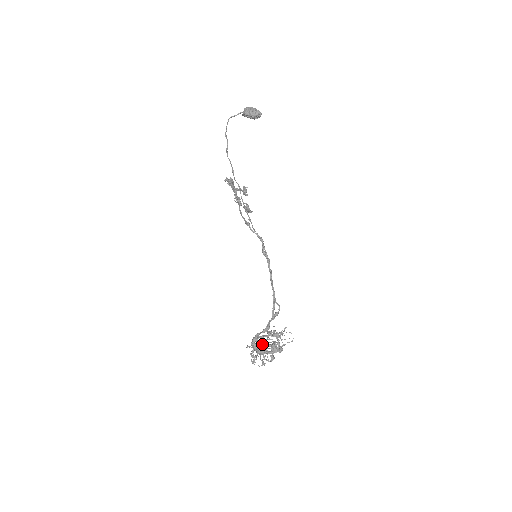
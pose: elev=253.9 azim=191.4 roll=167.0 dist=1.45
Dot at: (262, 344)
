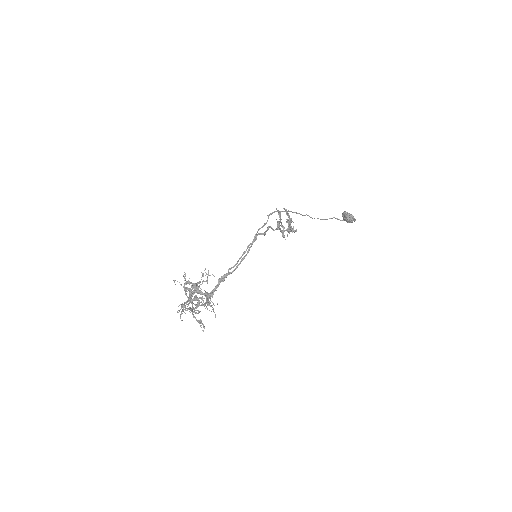
Dot at: occluded
